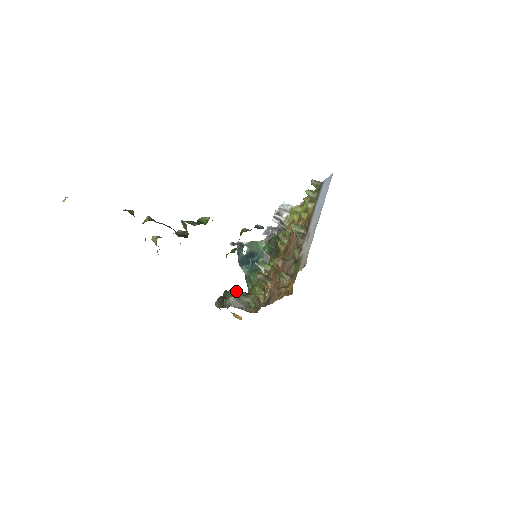
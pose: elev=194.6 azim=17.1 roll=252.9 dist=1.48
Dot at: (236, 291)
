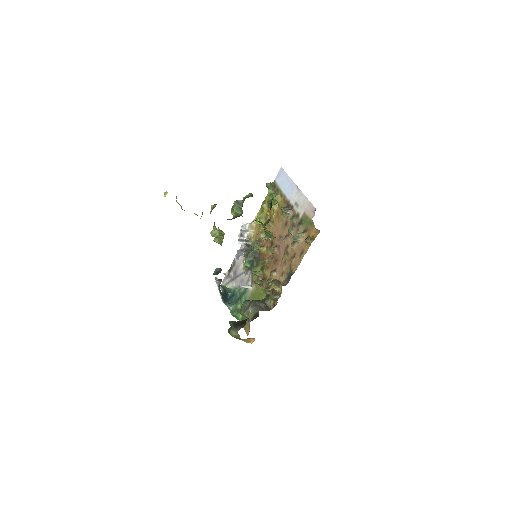
Dot at: (249, 301)
